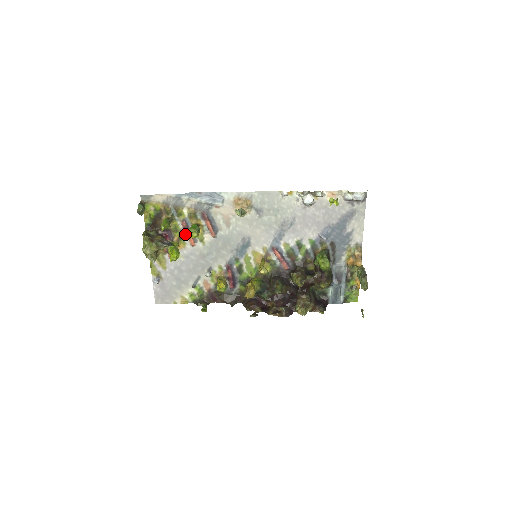
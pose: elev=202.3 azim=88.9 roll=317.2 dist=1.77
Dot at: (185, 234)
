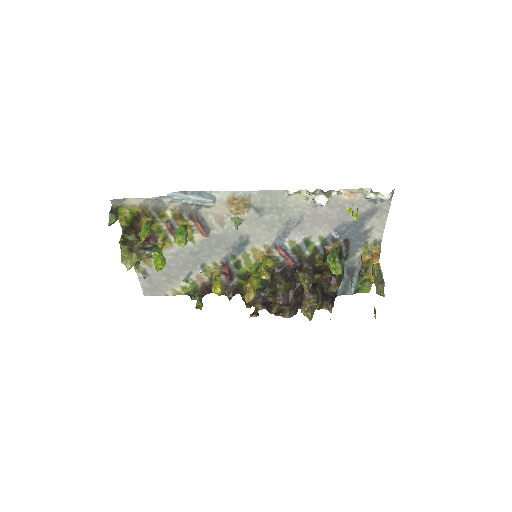
Dot at: (171, 234)
